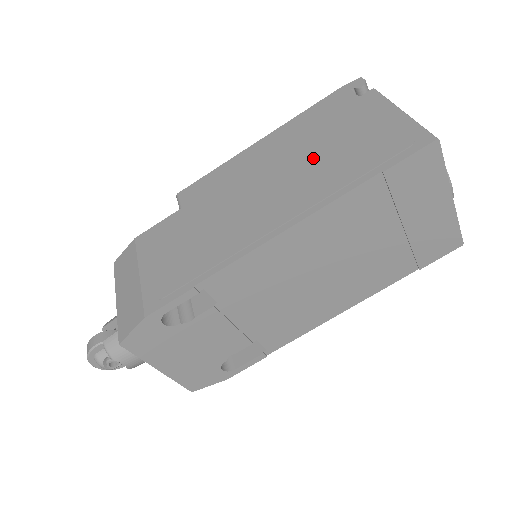
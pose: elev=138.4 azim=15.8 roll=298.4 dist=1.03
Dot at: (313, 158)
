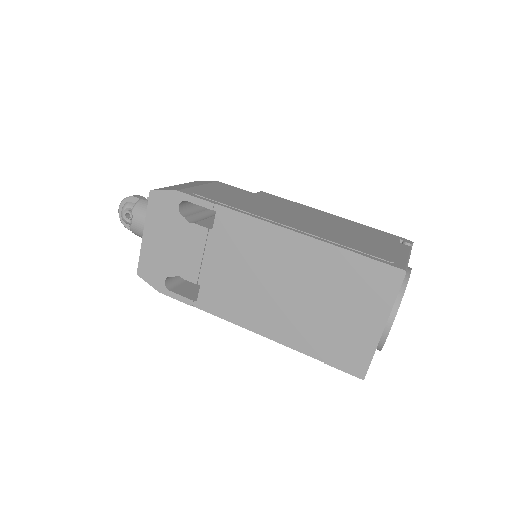
Dot at: (341, 231)
